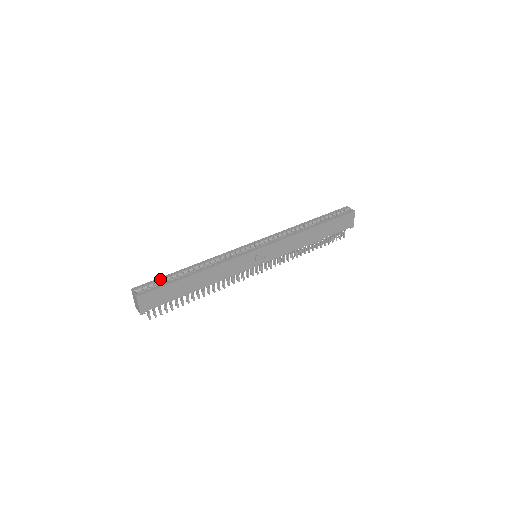
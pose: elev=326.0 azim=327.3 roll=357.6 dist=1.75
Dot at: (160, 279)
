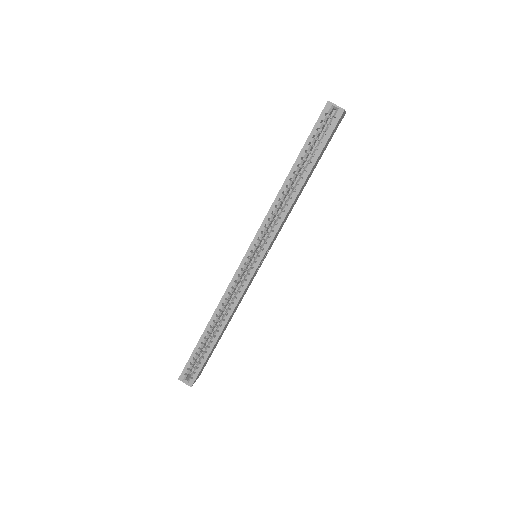
Dot at: (193, 357)
